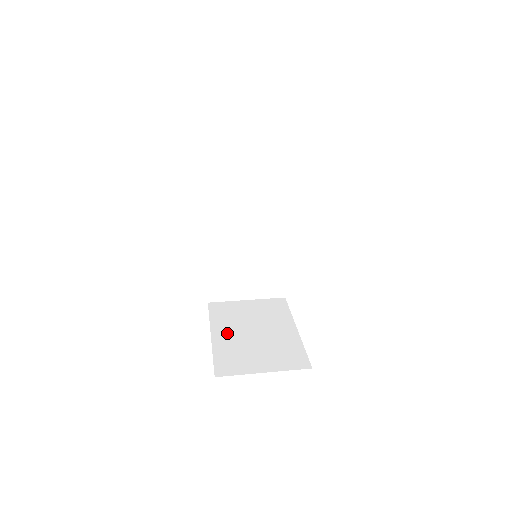
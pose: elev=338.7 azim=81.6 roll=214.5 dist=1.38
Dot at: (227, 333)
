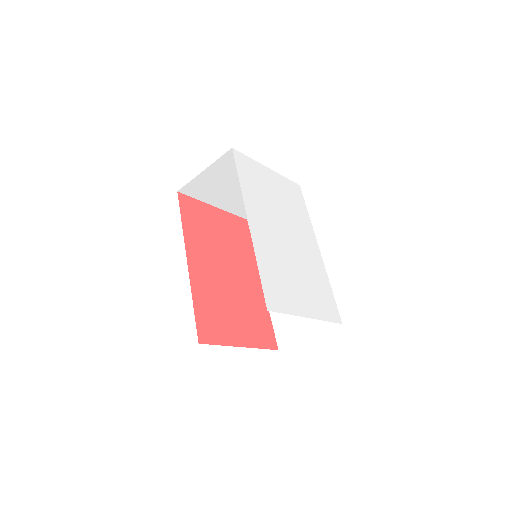
Dot at: occluded
